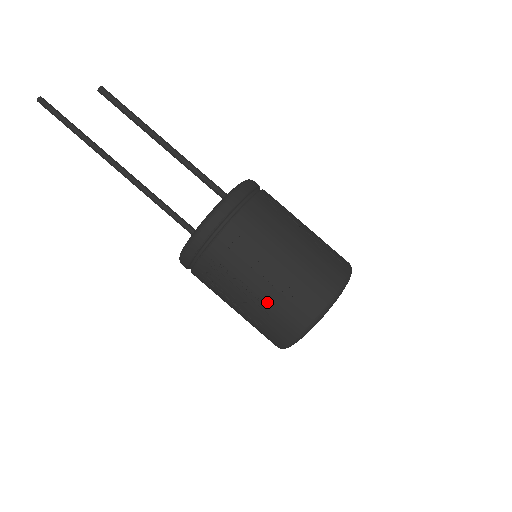
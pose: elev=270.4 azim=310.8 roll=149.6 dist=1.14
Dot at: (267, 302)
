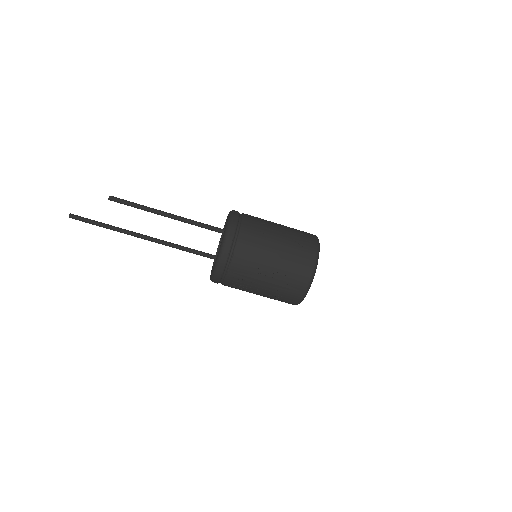
Dot at: (276, 288)
